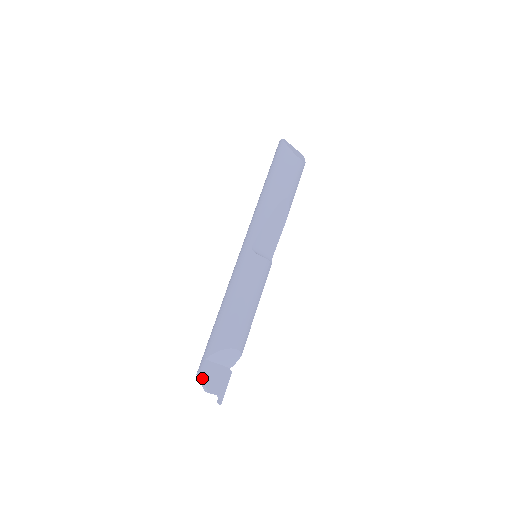
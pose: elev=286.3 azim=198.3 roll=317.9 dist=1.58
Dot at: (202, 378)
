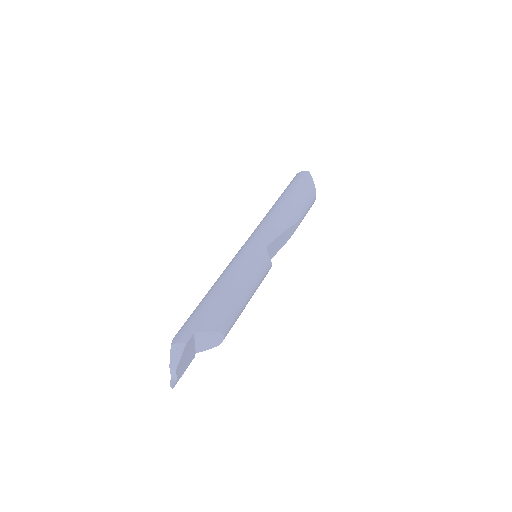
Dot at: (181, 352)
